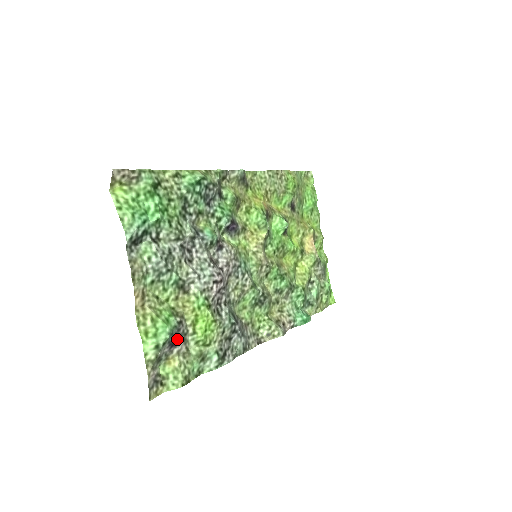
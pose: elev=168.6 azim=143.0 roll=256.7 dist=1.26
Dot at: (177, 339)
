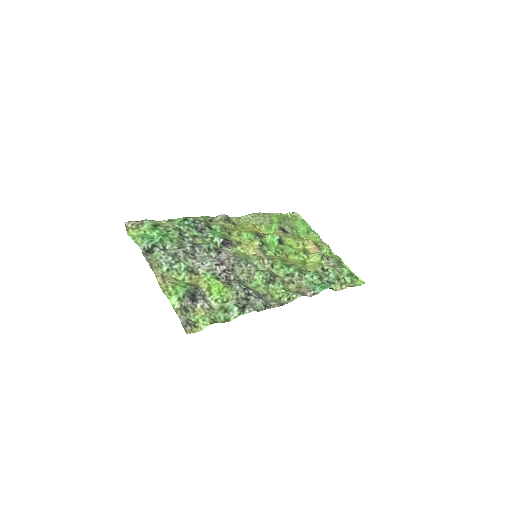
Dot at: (196, 297)
